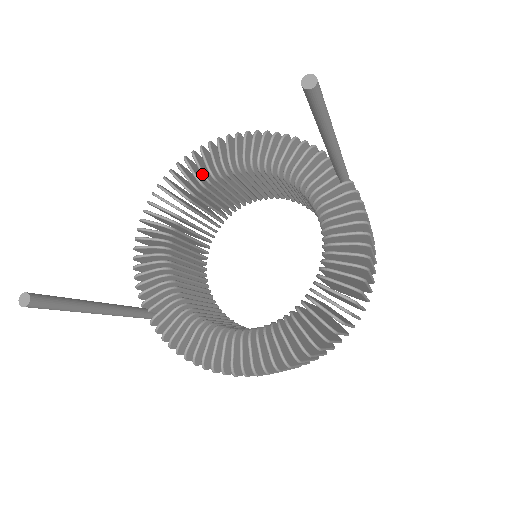
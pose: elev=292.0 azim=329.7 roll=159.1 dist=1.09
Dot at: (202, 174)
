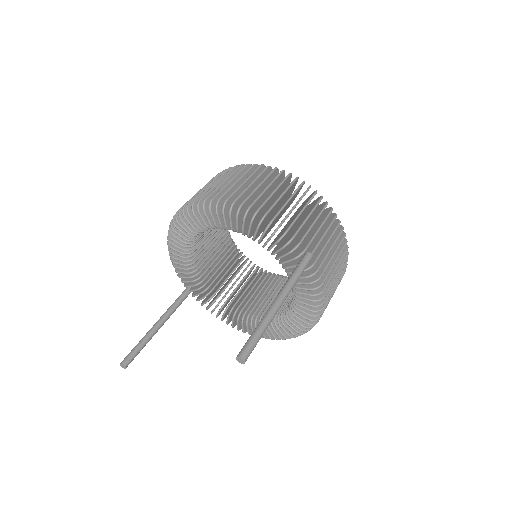
Dot at: (203, 228)
